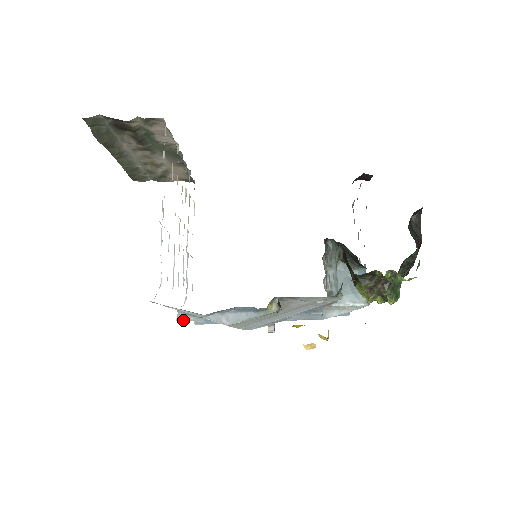
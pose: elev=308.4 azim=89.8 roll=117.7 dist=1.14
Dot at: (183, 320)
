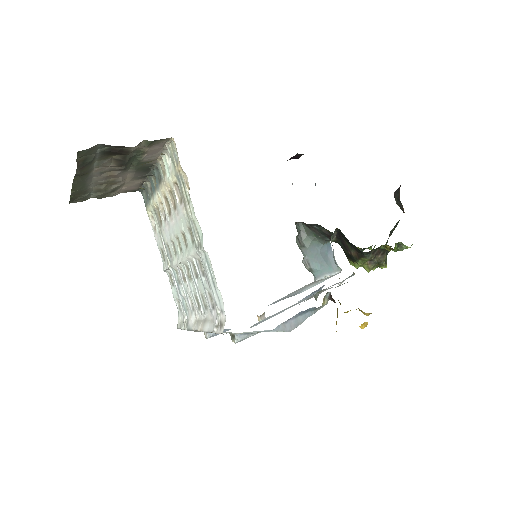
Dot at: (241, 340)
